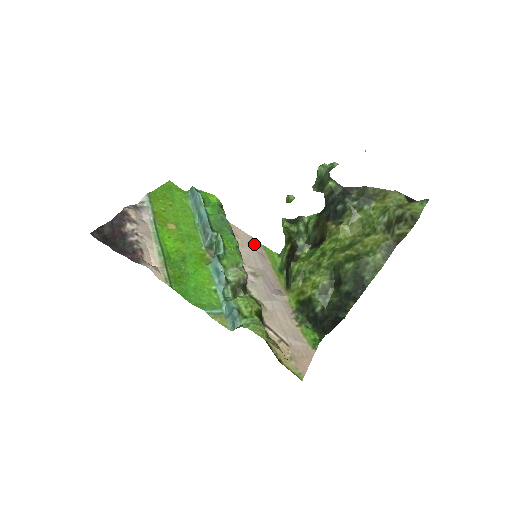
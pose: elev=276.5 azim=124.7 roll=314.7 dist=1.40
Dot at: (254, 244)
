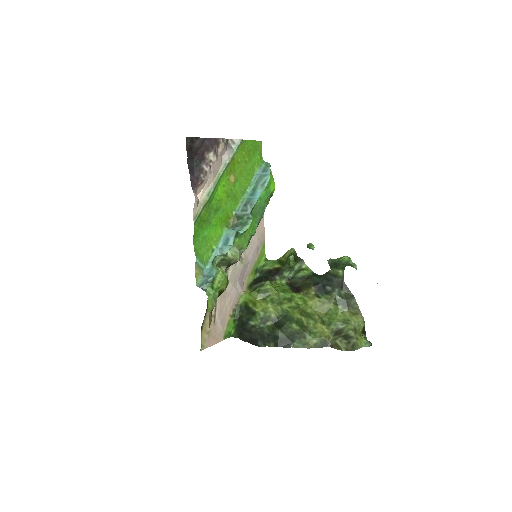
Dot at: (261, 238)
